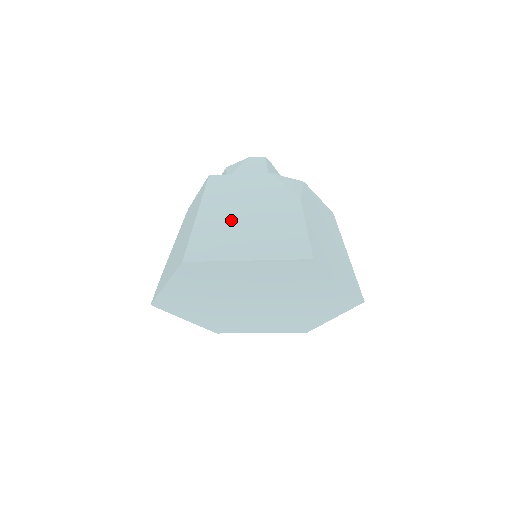
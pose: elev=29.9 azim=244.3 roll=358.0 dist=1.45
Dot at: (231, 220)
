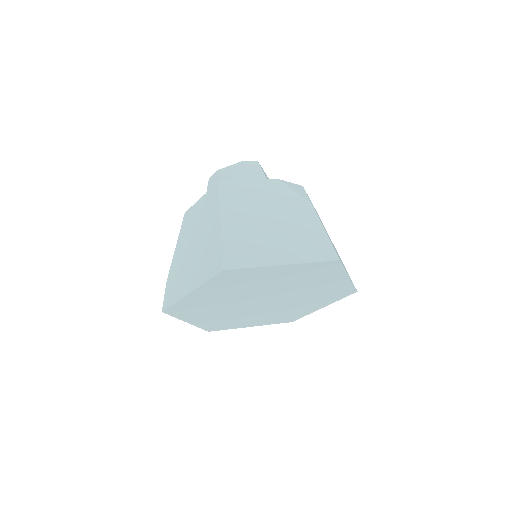
Dot at: (255, 226)
